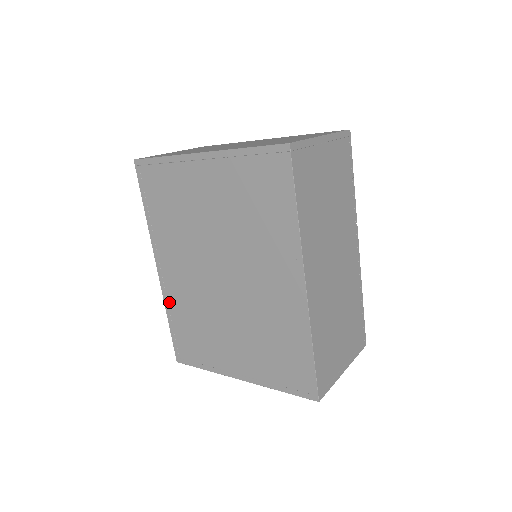
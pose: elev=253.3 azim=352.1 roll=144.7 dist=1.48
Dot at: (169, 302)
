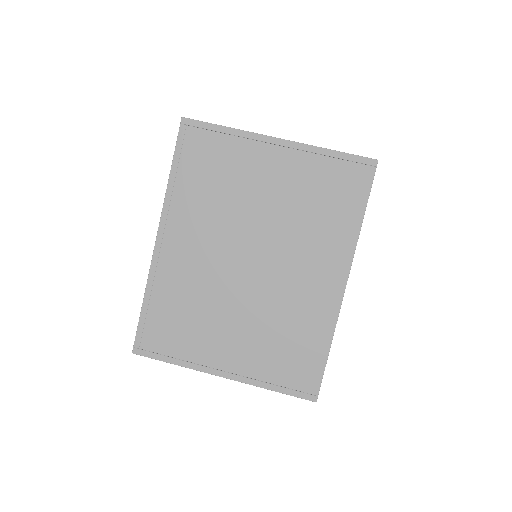
Dot at: (156, 280)
